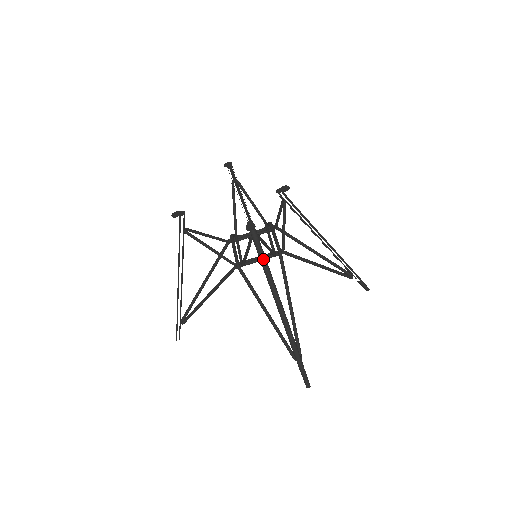
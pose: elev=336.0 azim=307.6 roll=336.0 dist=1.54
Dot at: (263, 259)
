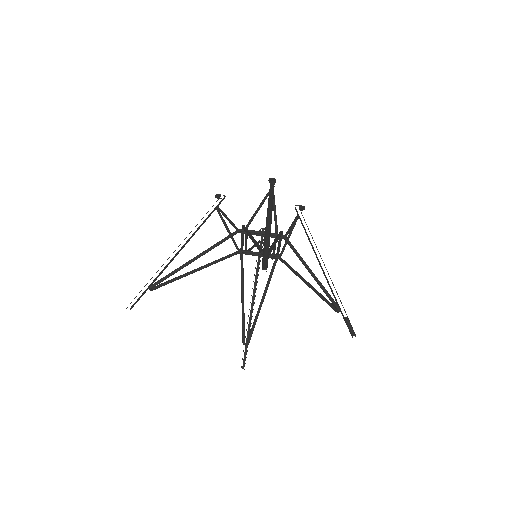
Dot at: (272, 195)
